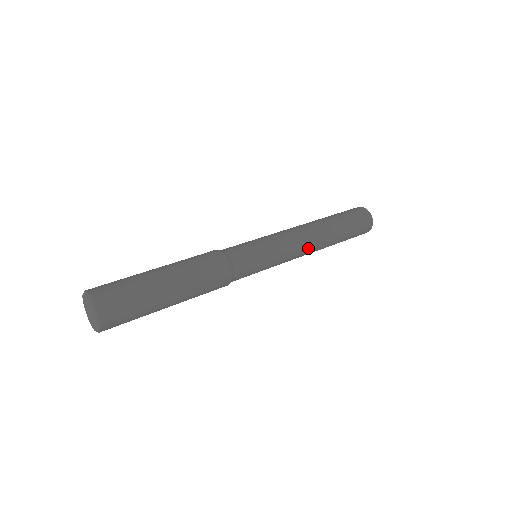
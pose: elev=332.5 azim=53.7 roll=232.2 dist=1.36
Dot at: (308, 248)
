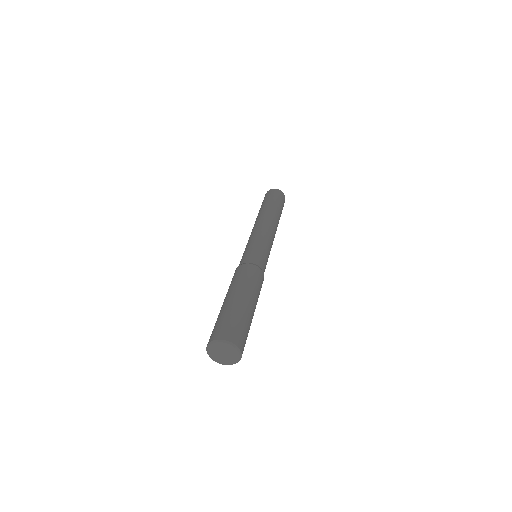
Dot at: occluded
